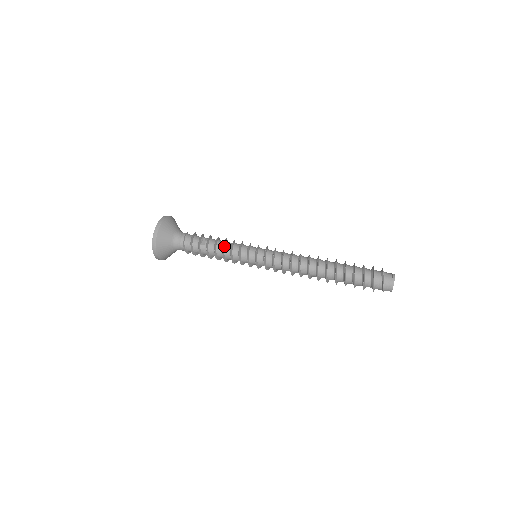
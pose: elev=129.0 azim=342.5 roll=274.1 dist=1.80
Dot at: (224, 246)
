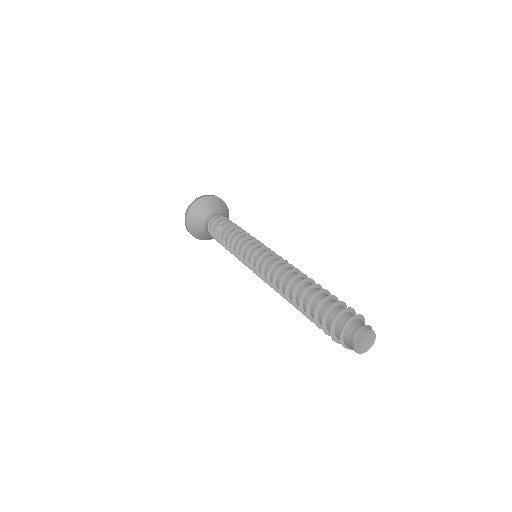
Dot at: (229, 242)
